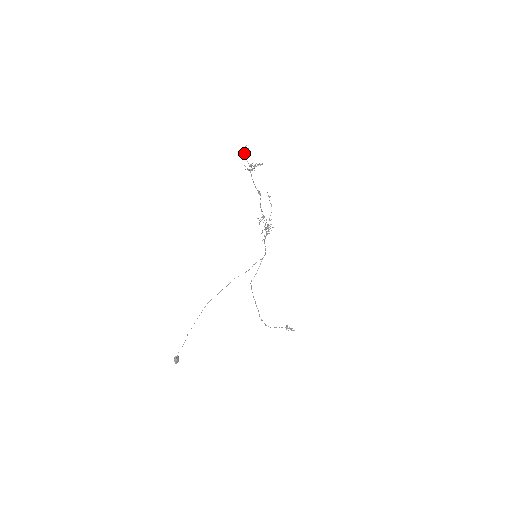
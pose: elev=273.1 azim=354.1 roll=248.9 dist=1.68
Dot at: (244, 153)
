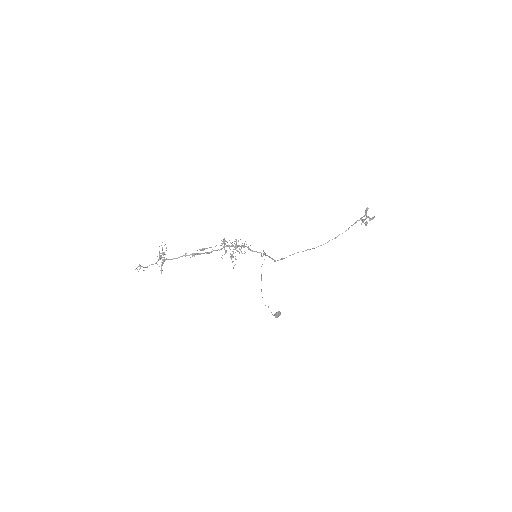
Dot at: occluded
